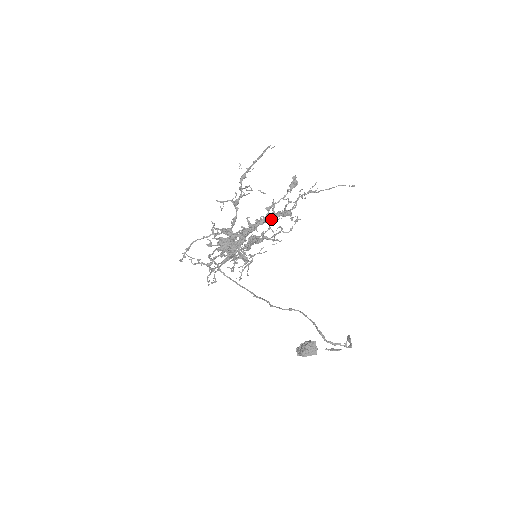
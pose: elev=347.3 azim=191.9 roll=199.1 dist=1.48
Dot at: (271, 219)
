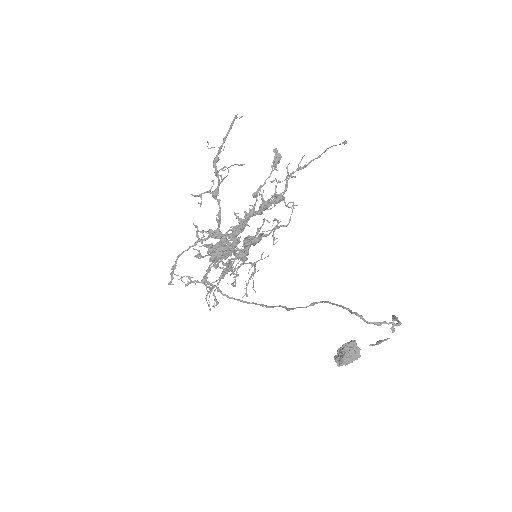
Dot at: (263, 210)
